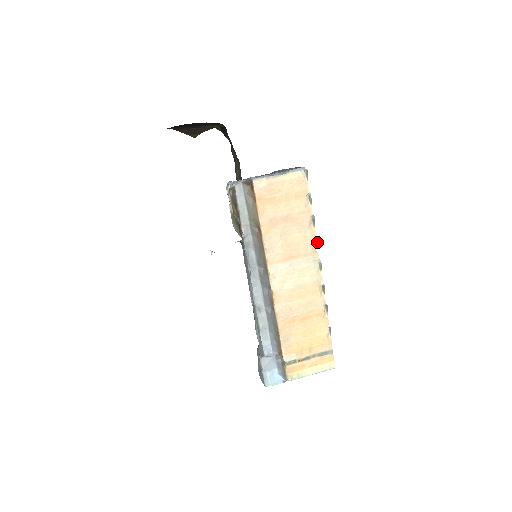
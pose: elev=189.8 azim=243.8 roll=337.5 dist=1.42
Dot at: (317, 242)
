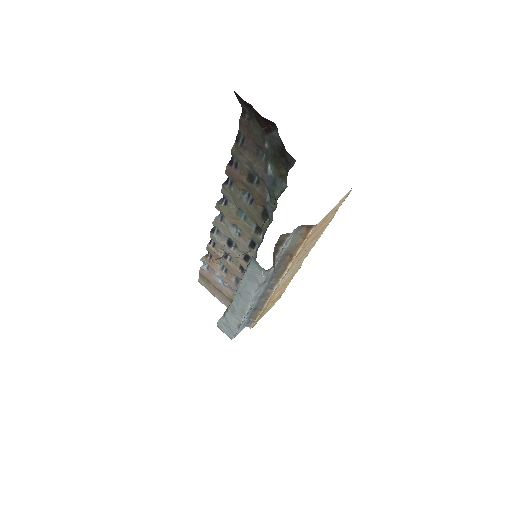
Dot at: occluded
